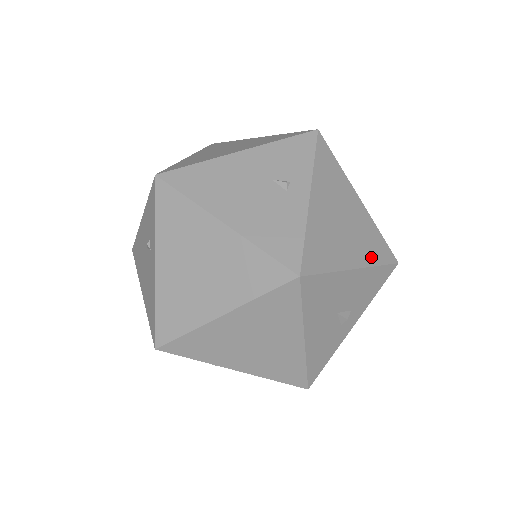
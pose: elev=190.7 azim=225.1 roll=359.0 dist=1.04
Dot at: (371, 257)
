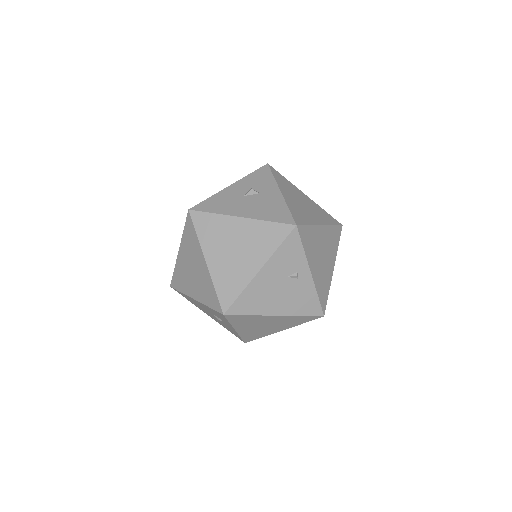
Dot at: (335, 249)
